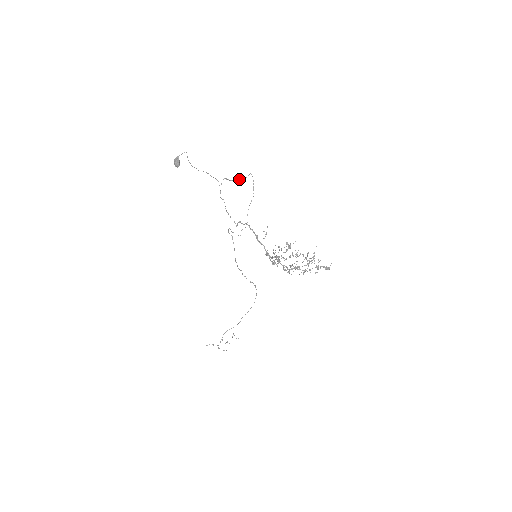
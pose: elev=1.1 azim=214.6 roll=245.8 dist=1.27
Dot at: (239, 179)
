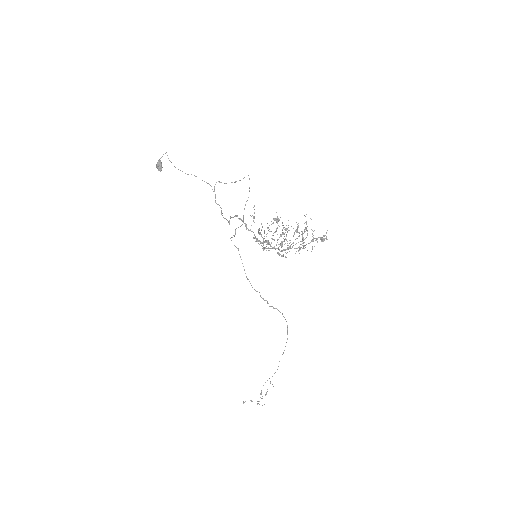
Dot at: occluded
